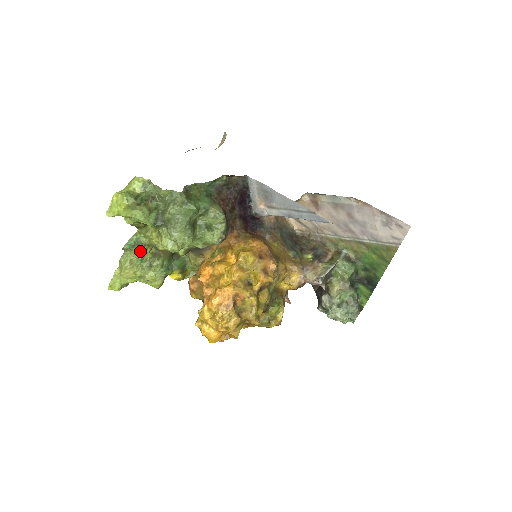
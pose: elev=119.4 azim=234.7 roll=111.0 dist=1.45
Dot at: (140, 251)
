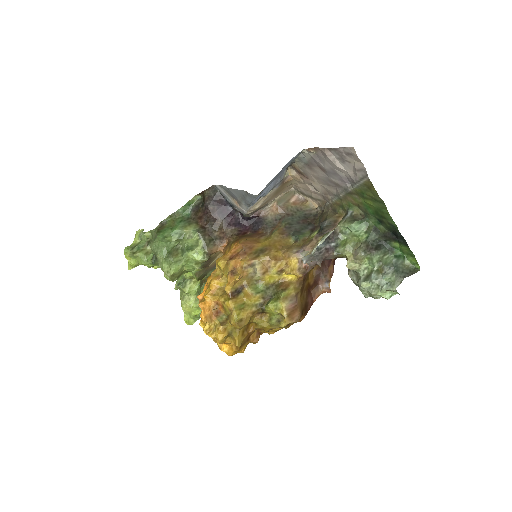
Dot at: (184, 286)
